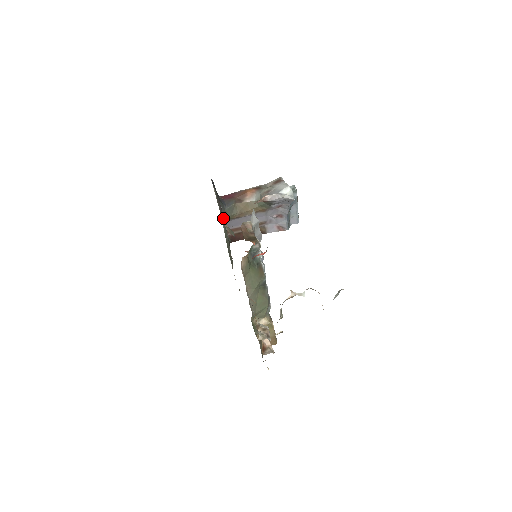
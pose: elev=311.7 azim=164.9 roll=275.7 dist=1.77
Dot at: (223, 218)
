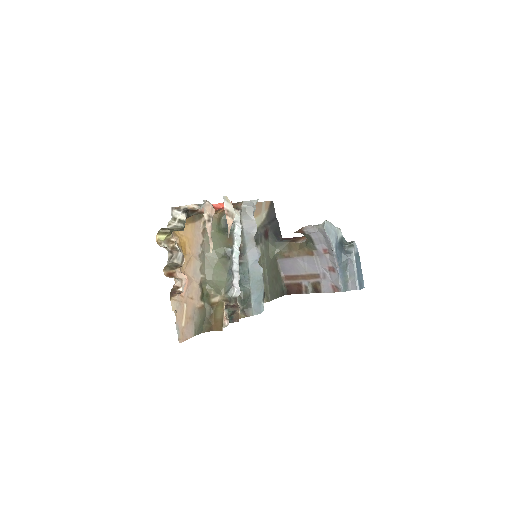
Dot at: (263, 240)
